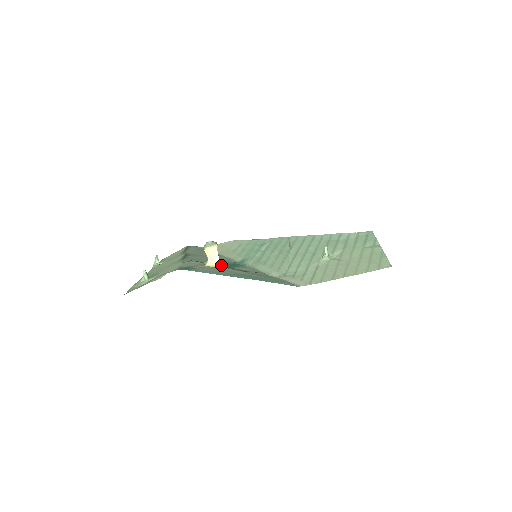
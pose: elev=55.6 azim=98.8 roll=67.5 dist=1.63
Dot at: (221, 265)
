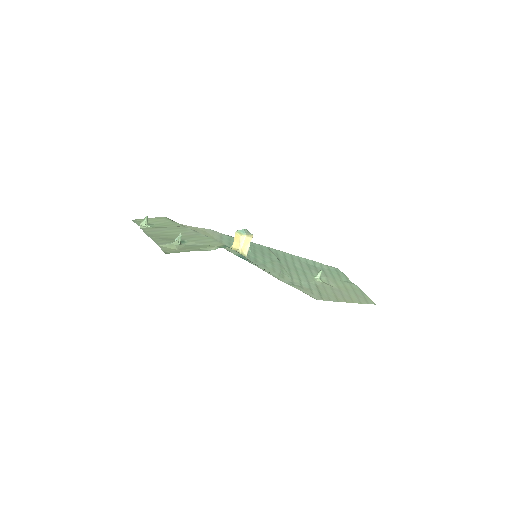
Dot at: occluded
